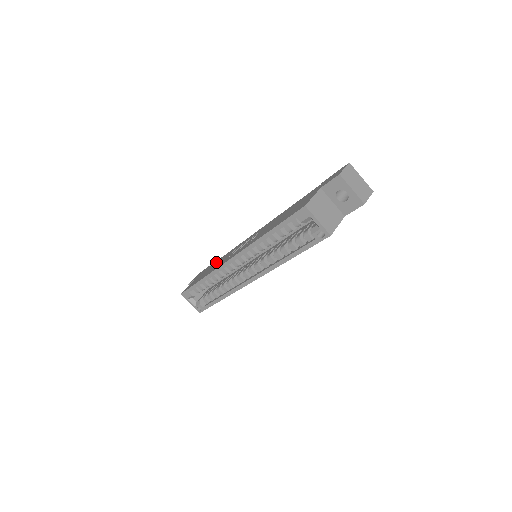
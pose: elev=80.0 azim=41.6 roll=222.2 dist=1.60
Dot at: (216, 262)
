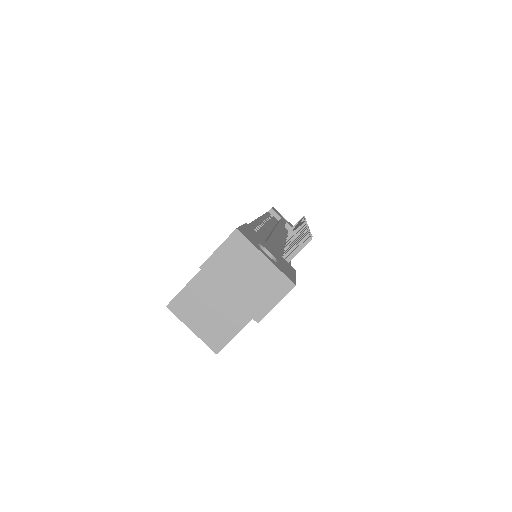
Dot at: occluded
